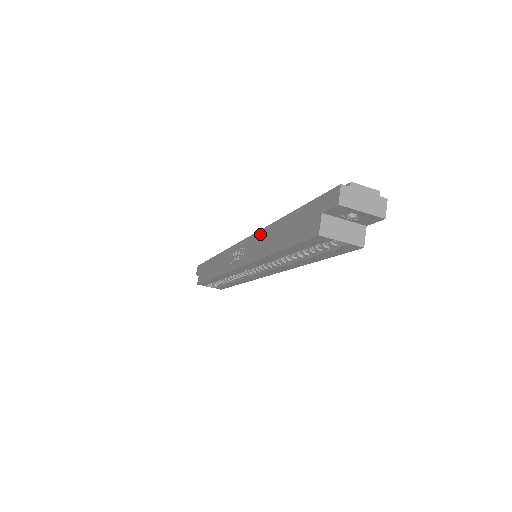
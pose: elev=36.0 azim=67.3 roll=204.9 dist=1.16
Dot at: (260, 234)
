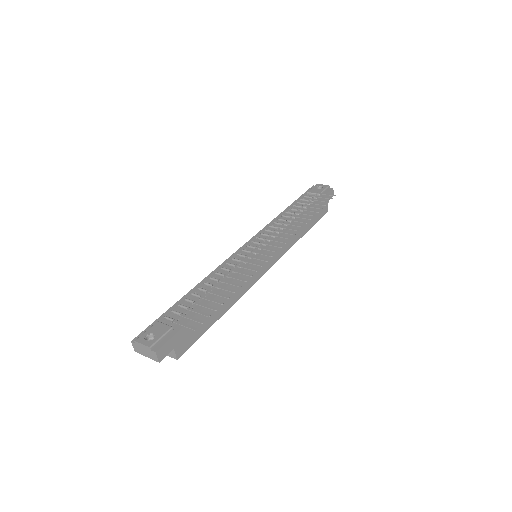
Dot at: occluded
